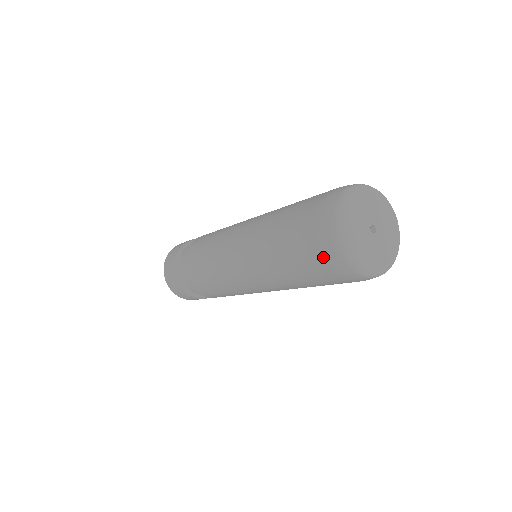
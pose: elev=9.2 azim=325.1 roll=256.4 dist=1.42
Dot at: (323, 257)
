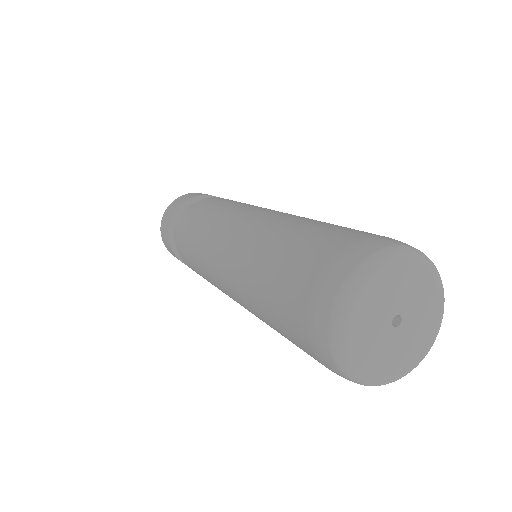
Dot at: (309, 343)
